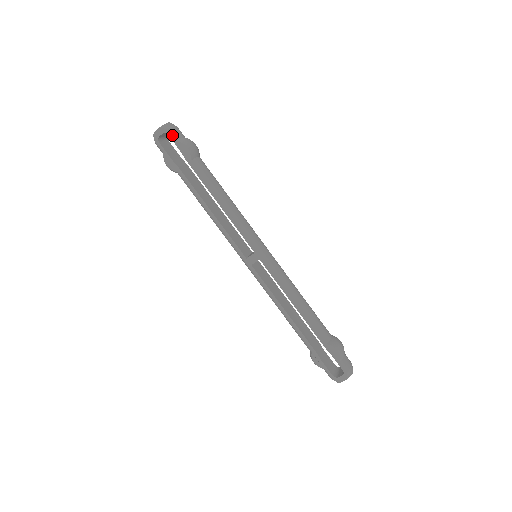
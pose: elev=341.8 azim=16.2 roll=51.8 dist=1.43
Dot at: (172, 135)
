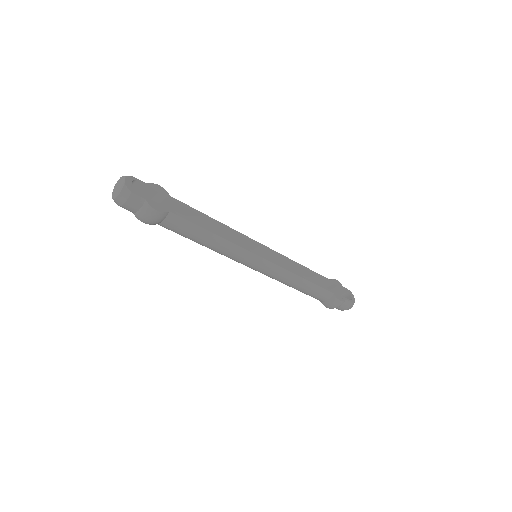
Dot at: (140, 180)
